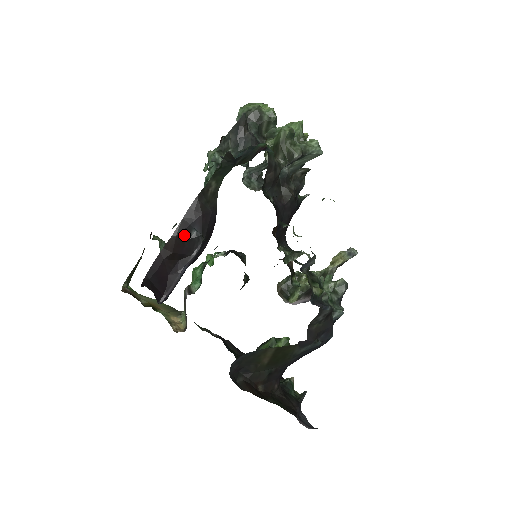
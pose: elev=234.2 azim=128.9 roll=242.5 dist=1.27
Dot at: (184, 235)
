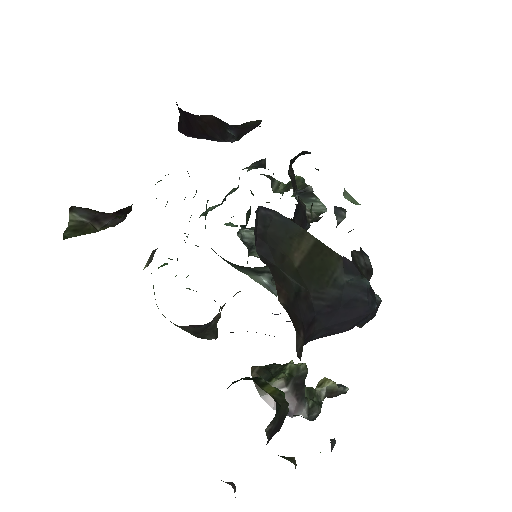
Dot at: (222, 125)
